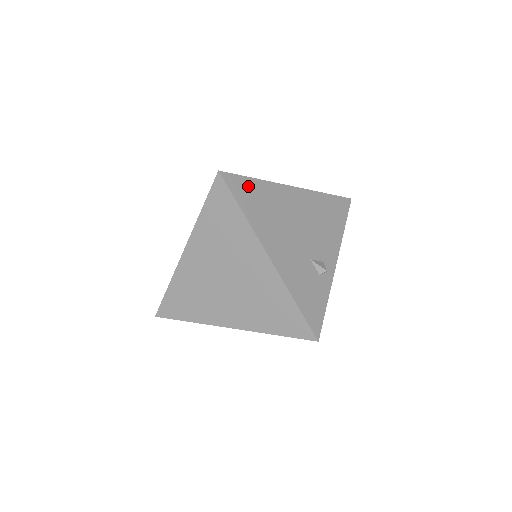
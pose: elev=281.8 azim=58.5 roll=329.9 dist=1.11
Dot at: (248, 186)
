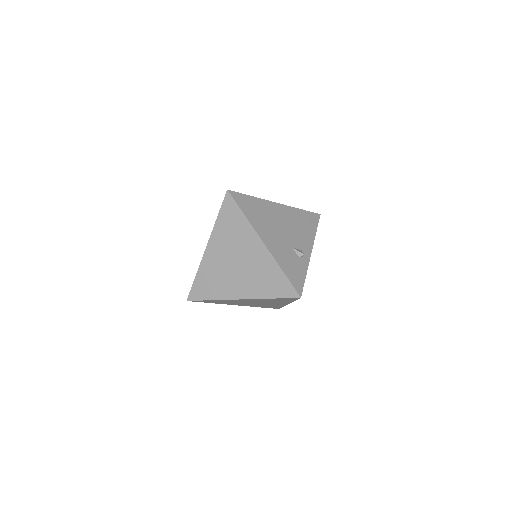
Dot at: (247, 200)
